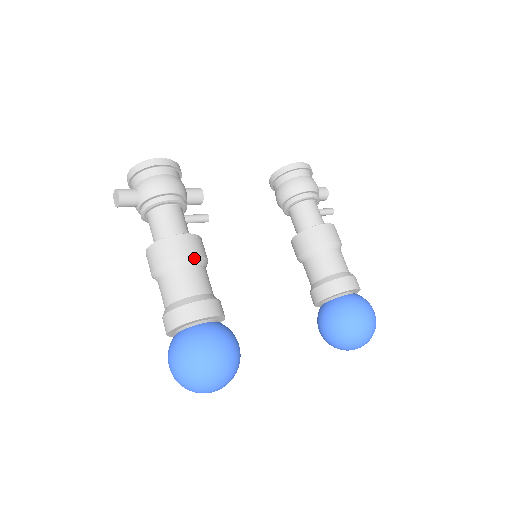
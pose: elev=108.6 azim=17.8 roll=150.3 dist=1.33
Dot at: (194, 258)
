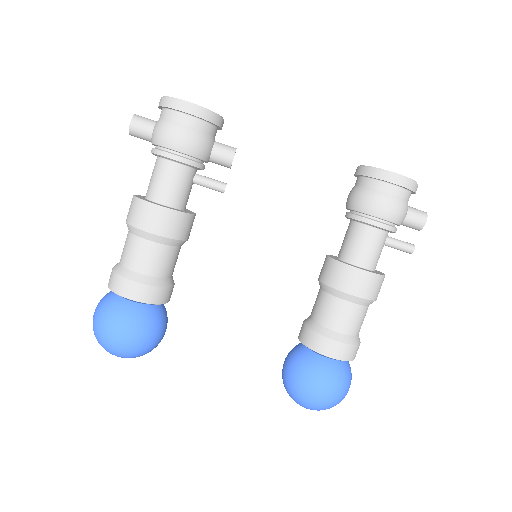
Dot at: (157, 236)
